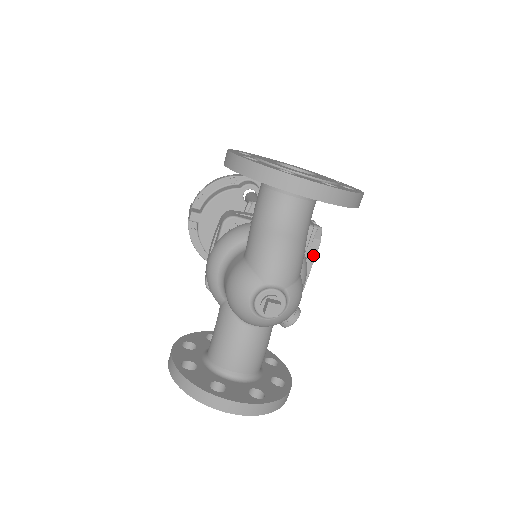
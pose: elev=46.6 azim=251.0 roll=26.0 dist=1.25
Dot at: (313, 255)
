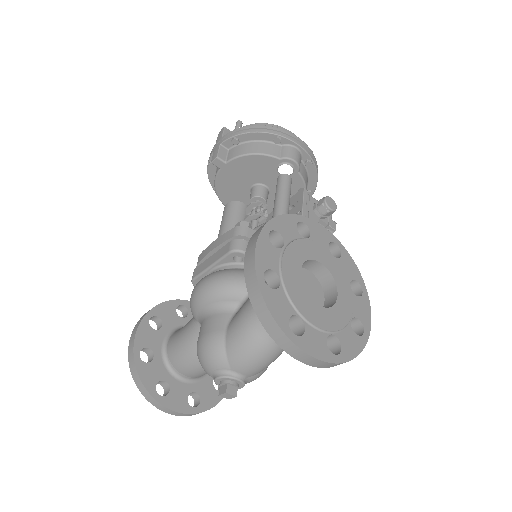
Dot at: occluded
